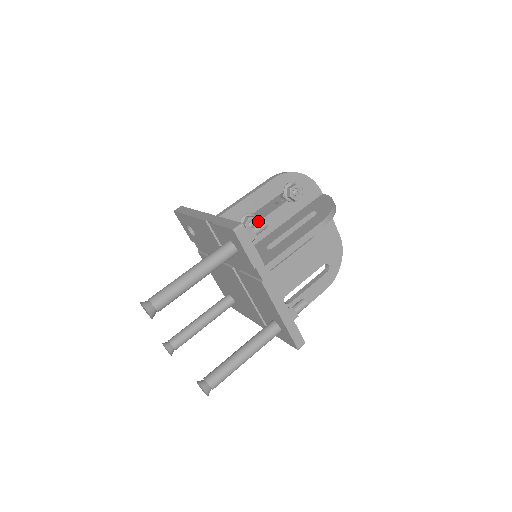
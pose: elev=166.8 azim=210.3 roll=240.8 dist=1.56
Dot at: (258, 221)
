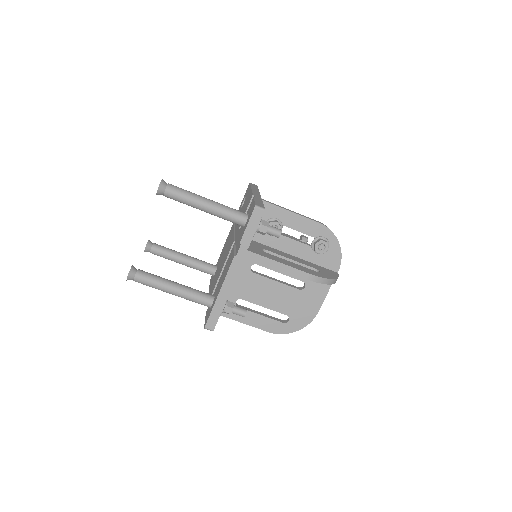
Dot at: occluded
